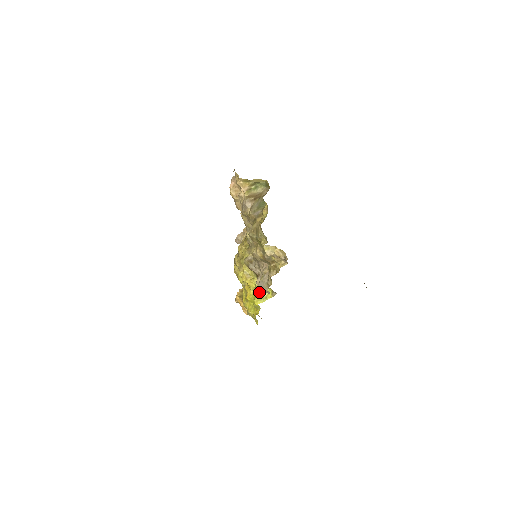
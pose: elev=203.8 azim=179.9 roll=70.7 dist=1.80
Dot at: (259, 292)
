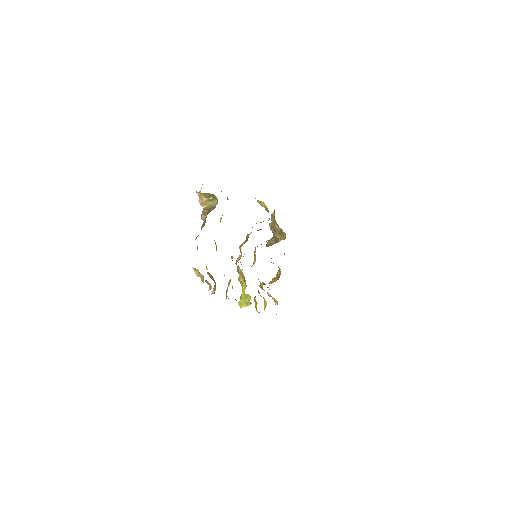
Dot at: (243, 296)
